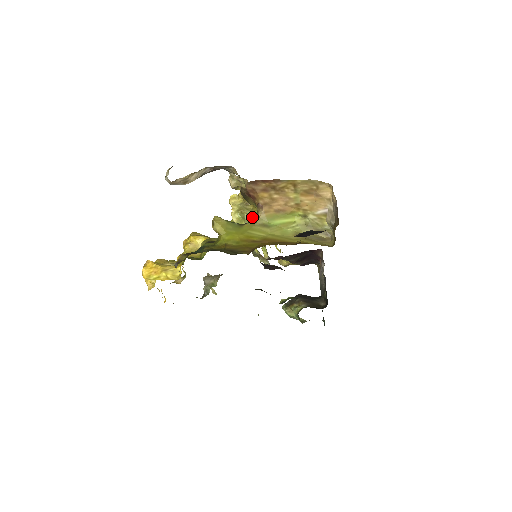
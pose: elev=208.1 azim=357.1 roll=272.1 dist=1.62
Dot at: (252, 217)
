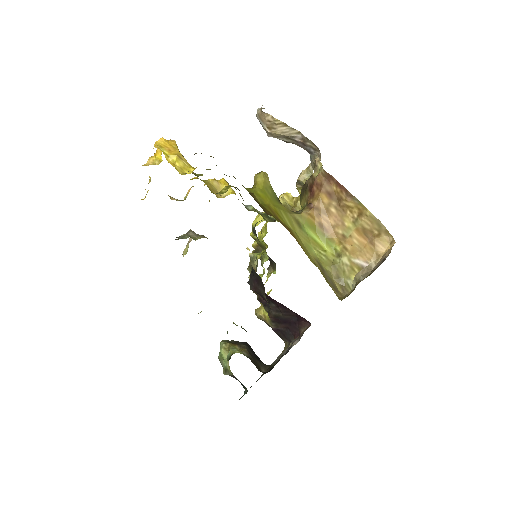
Dot at: occluded
